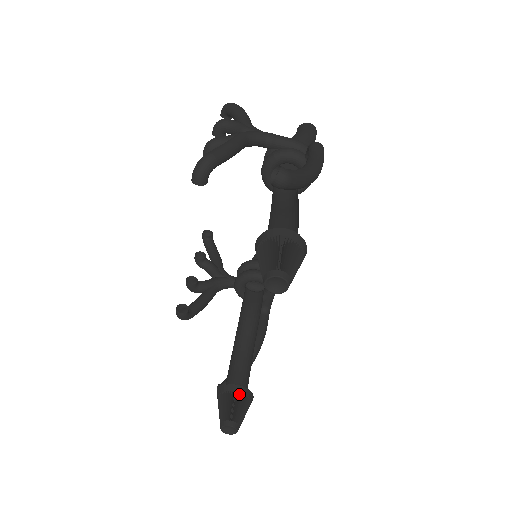
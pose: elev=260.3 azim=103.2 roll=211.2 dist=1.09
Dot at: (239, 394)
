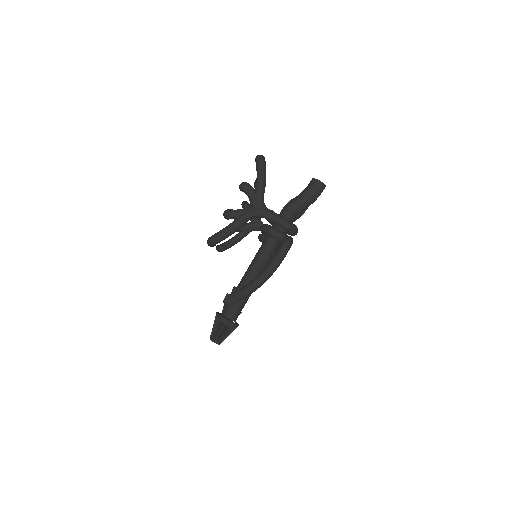
Dot at: occluded
